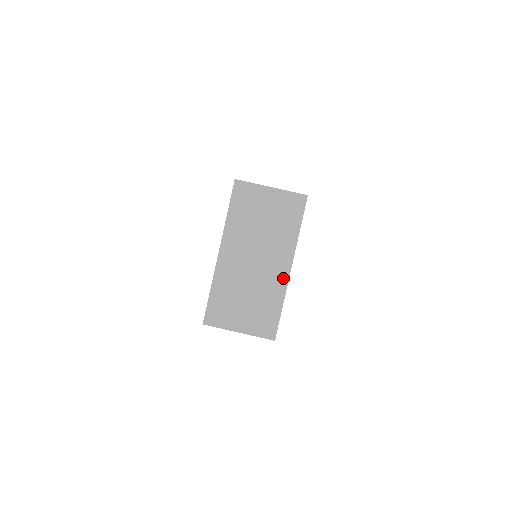
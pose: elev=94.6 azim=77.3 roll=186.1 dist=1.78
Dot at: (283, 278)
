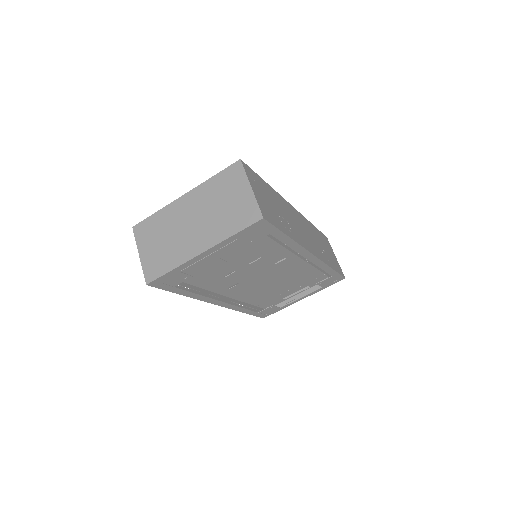
Dot at: (192, 253)
